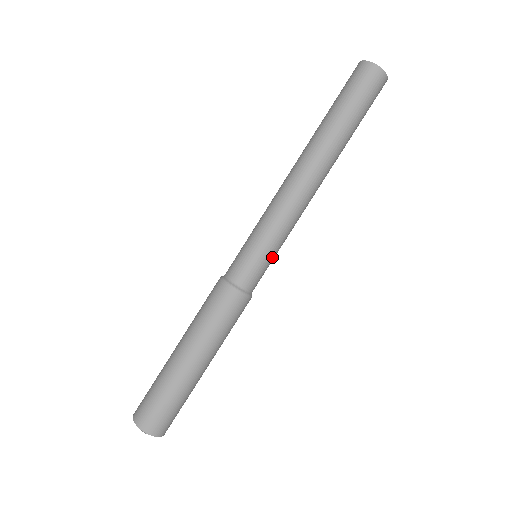
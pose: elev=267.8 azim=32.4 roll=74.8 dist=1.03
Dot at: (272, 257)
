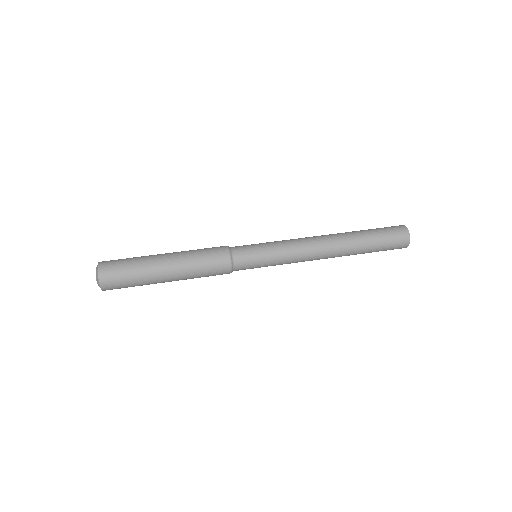
Dot at: (262, 248)
